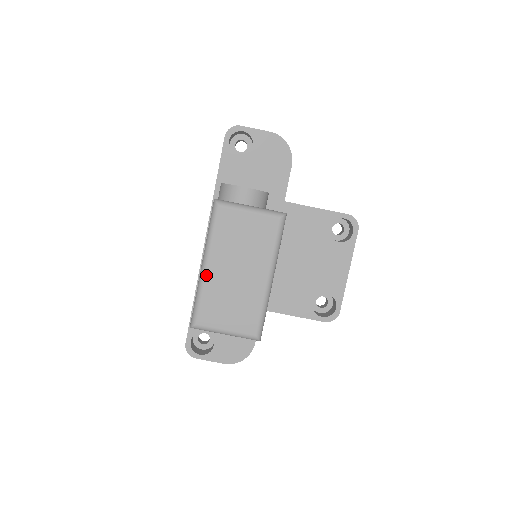
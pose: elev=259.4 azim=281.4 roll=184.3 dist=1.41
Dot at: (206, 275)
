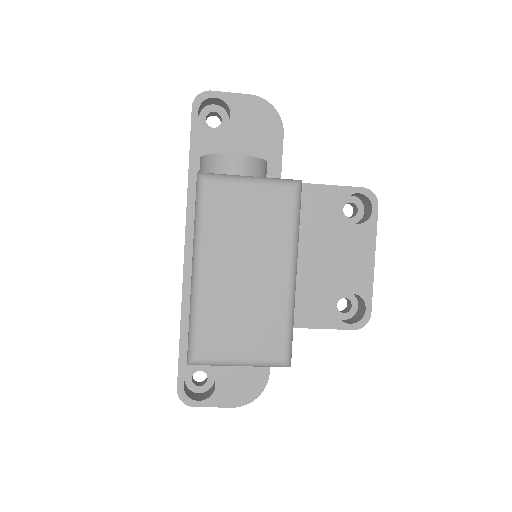
Dot at: (201, 283)
